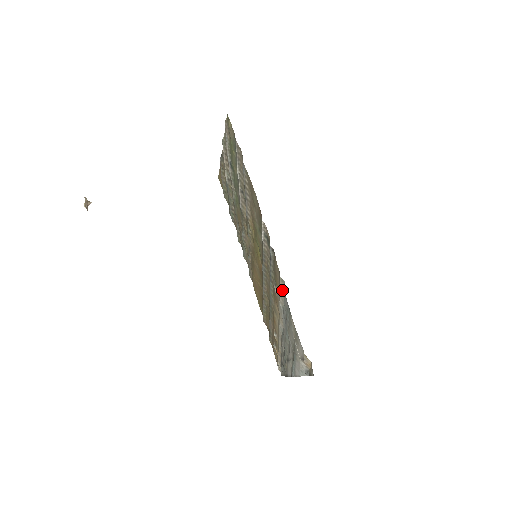
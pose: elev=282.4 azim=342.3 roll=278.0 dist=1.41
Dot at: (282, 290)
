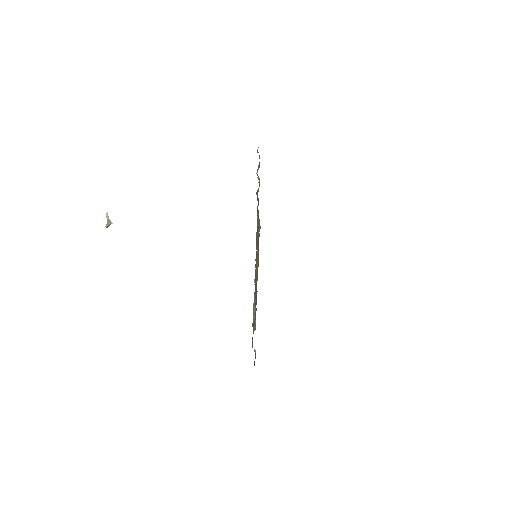
Dot at: occluded
